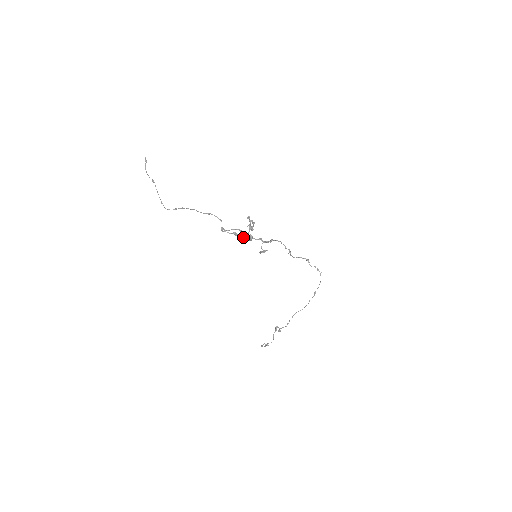
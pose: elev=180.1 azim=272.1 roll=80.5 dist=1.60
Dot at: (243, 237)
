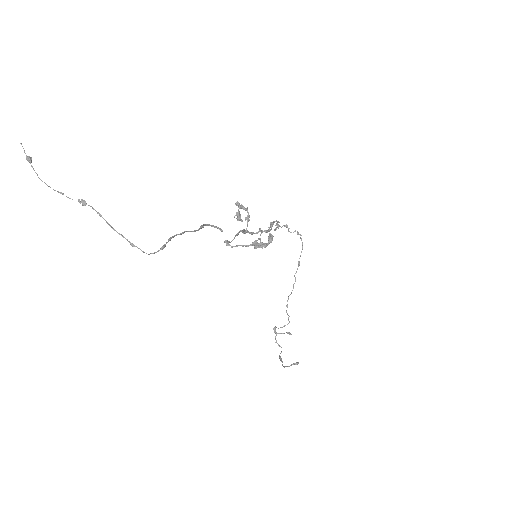
Dot at: (261, 243)
